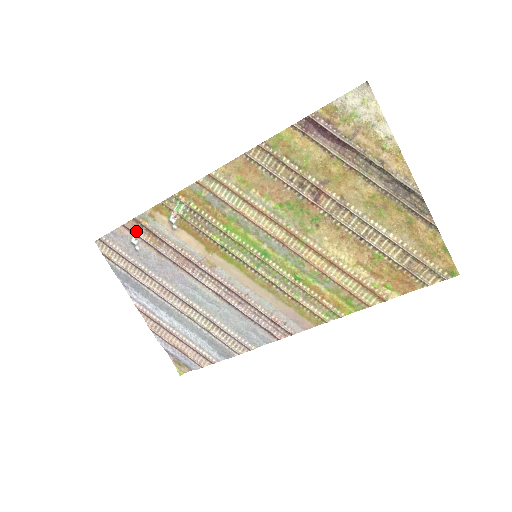
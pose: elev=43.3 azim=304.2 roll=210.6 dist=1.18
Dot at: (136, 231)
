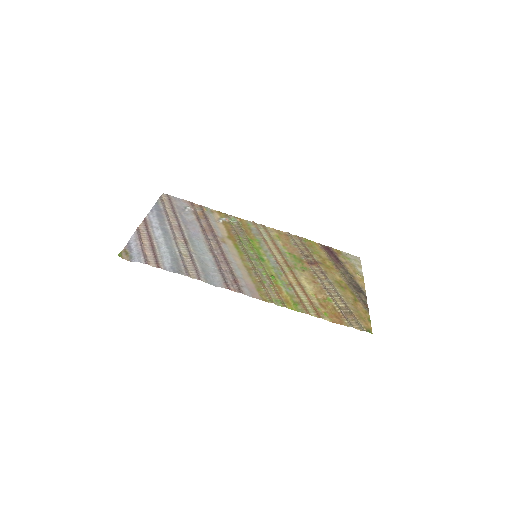
Dot at: (195, 207)
